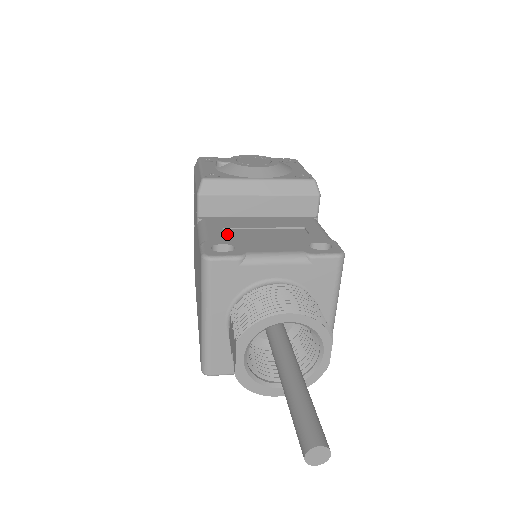
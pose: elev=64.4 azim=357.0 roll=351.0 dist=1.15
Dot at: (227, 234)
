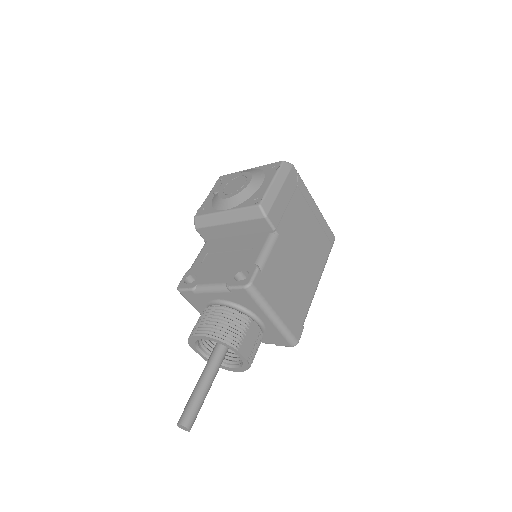
Dot at: (205, 260)
